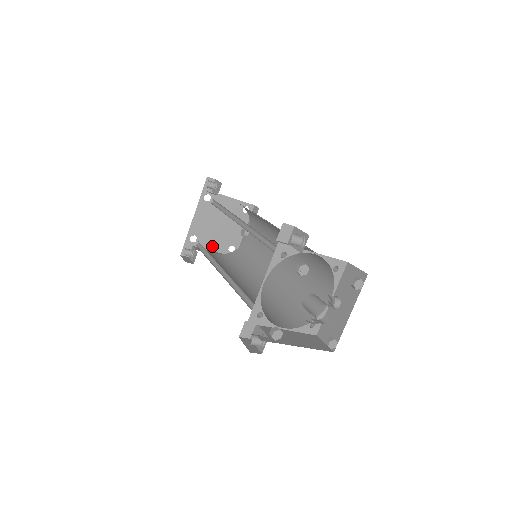
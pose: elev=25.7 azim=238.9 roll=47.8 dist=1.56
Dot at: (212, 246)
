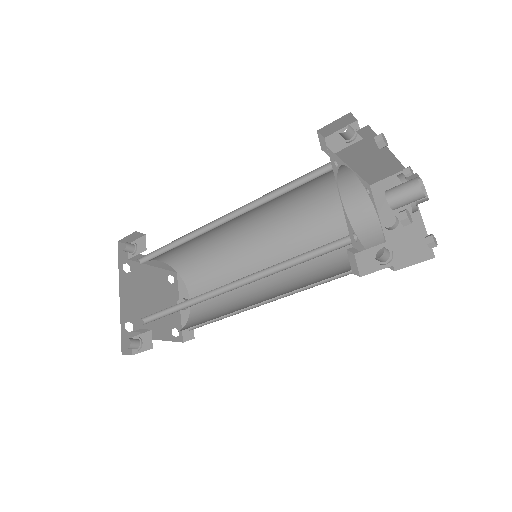
Dot at: (153, 333)
